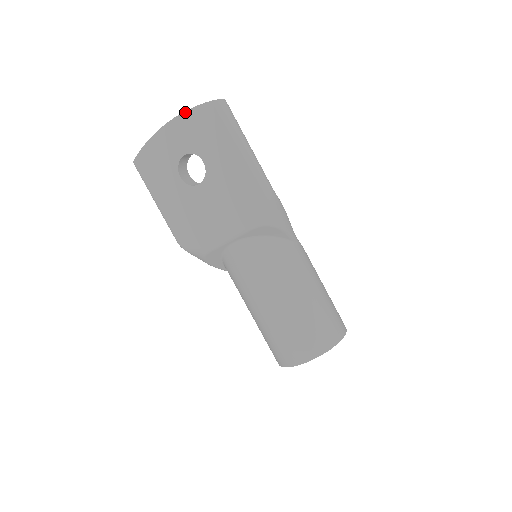
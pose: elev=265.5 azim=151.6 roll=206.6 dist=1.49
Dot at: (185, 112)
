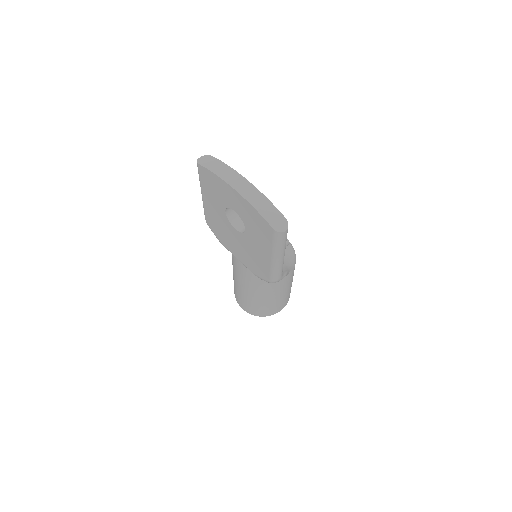
Dot at: (251, 205)
